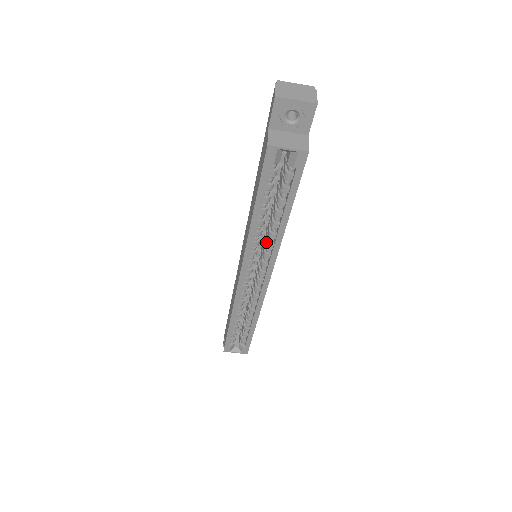
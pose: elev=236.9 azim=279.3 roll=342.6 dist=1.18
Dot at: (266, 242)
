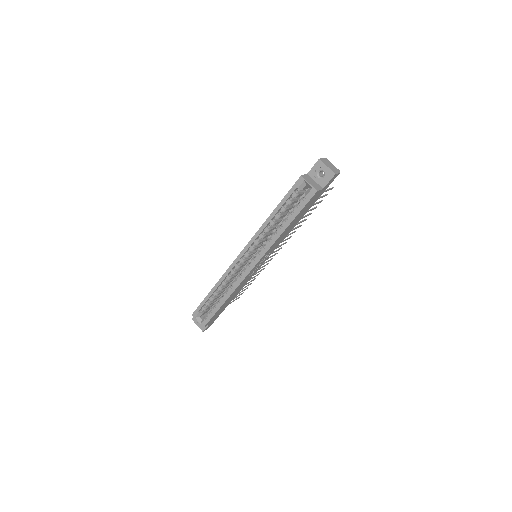
Dot at: (267, 239)
